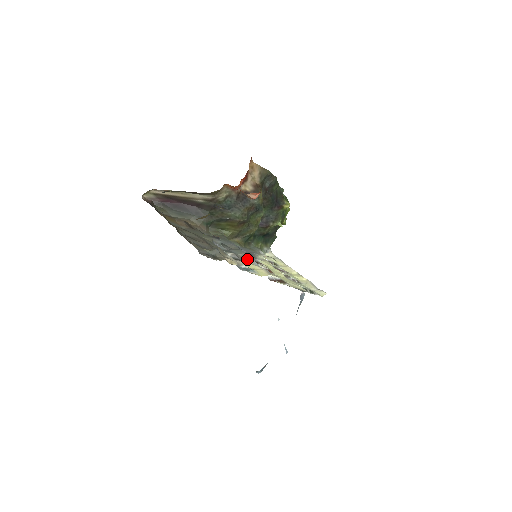
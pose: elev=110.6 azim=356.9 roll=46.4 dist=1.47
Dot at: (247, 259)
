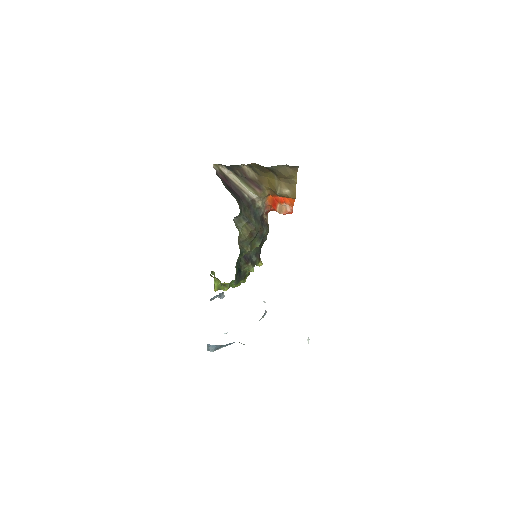
Dot at: occluded
